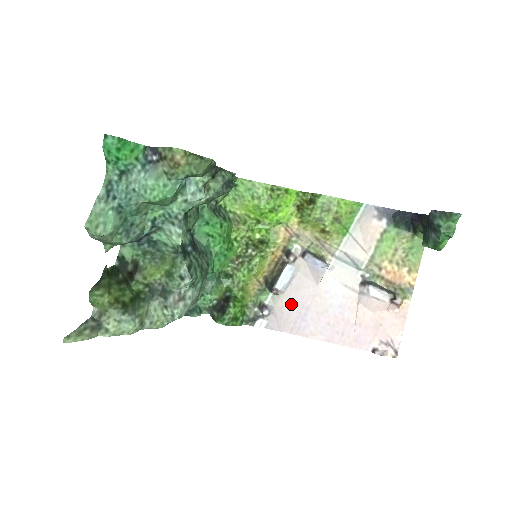
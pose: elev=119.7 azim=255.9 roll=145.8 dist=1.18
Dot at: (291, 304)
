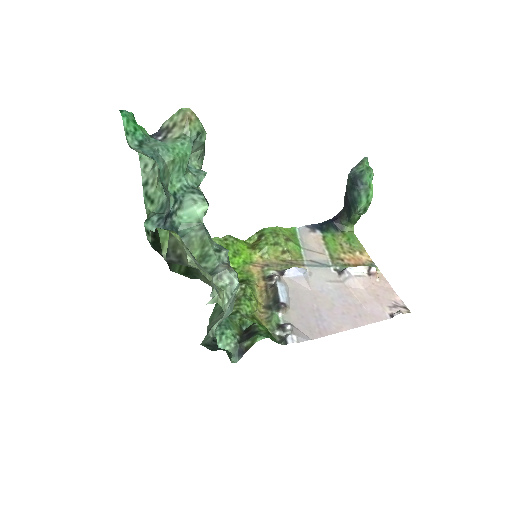
Dot at: (303, 313)
